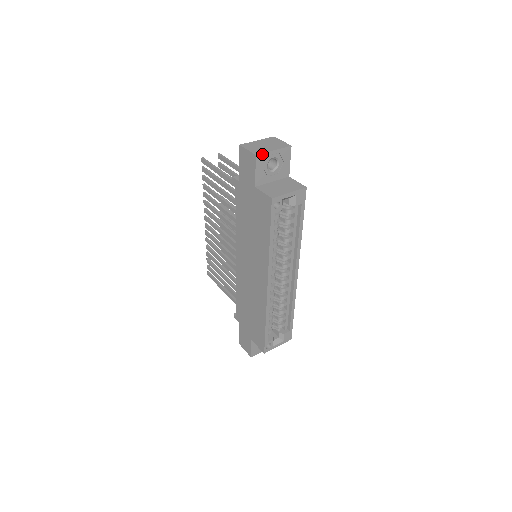
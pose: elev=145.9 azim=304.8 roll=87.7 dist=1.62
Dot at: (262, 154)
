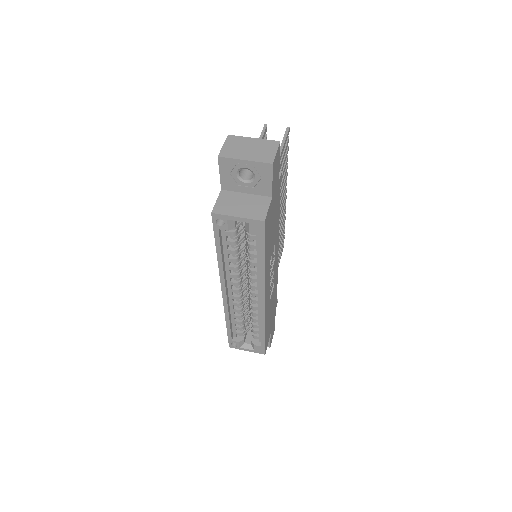
Dot at: (227, 158)
